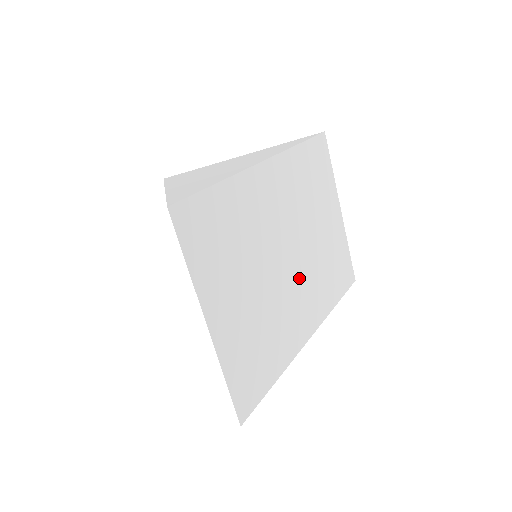
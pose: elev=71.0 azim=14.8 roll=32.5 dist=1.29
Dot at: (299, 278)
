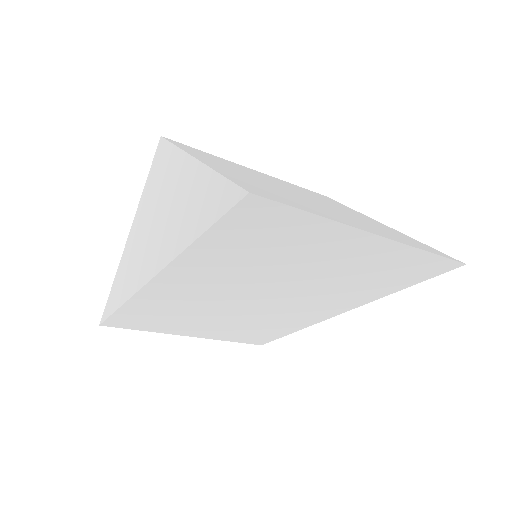
Dot at: (289, 301)
